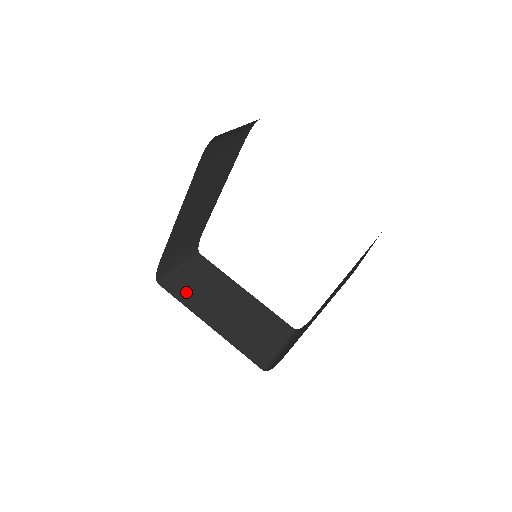
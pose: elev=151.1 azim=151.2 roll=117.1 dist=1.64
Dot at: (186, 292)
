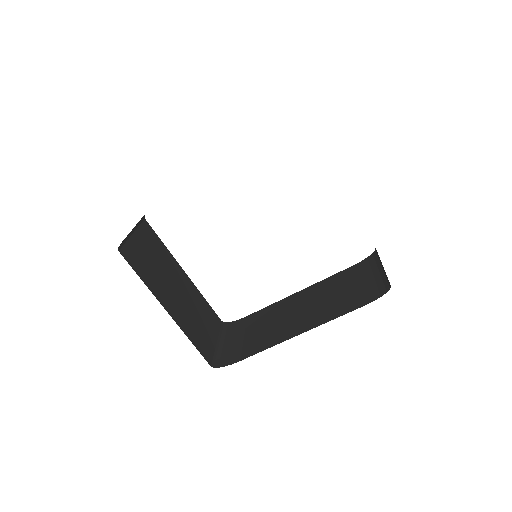
Dot at: (143, 267)
